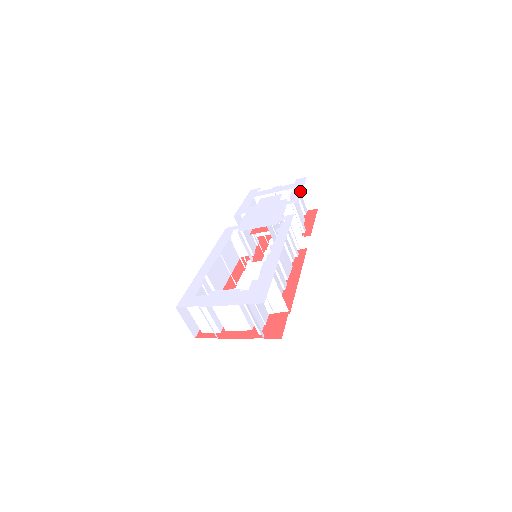
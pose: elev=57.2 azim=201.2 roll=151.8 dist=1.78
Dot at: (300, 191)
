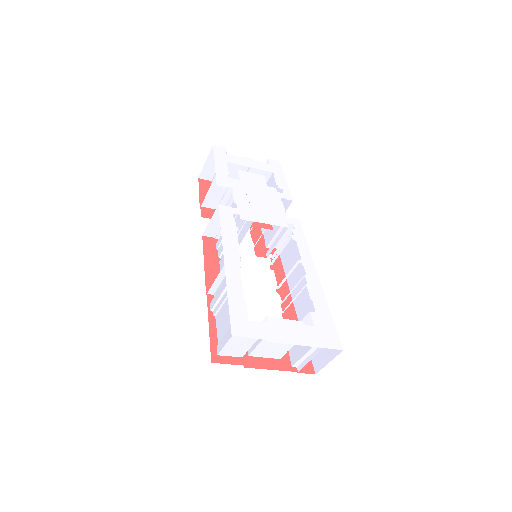
Dot at: (285, 182)
